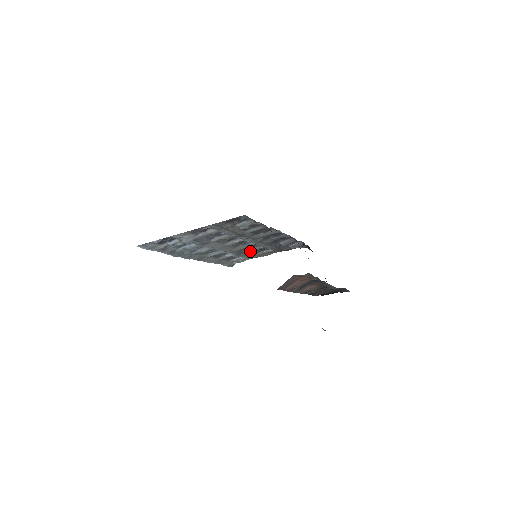
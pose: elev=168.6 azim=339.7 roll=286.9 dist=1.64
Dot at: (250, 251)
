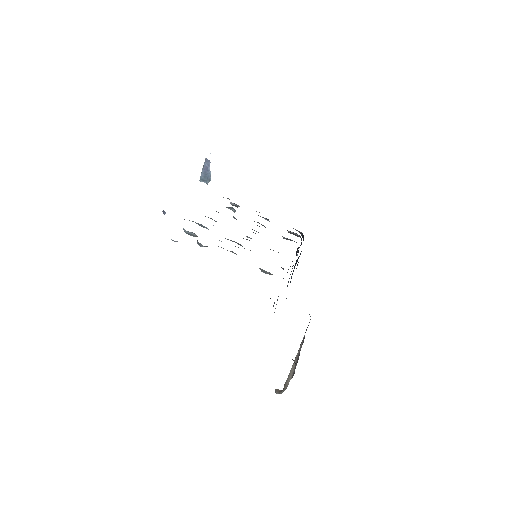
Dot at: occluded
